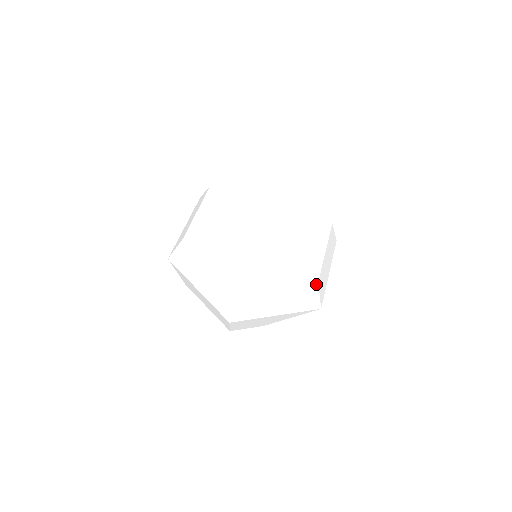
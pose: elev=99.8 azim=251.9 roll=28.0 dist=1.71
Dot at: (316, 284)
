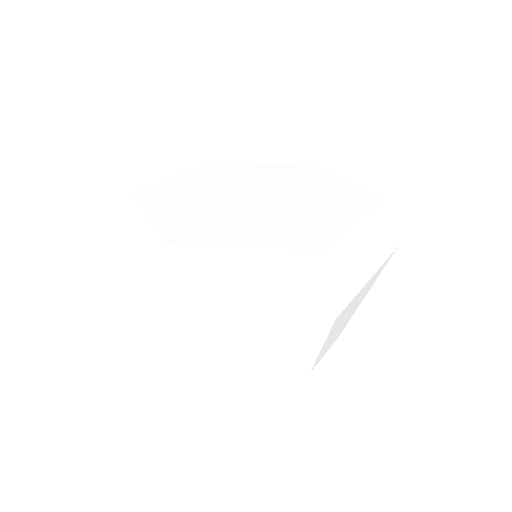
Dot at: (381, 205)
